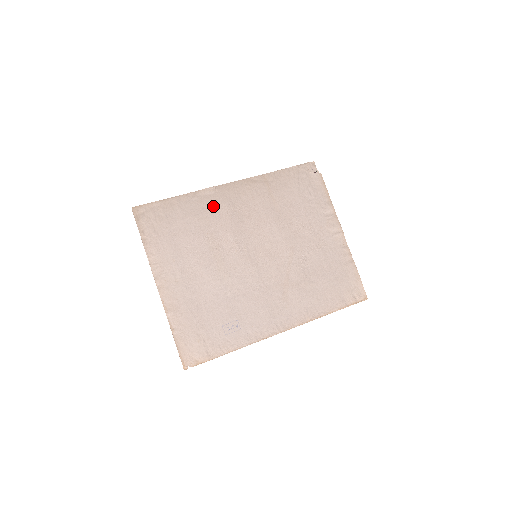
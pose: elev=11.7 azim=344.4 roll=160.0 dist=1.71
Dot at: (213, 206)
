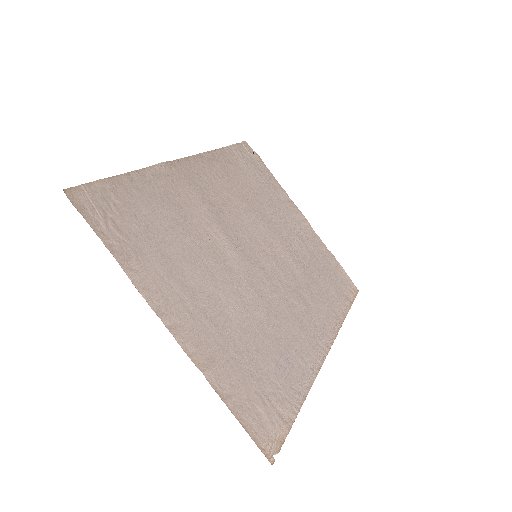
Dot at: (179, 189)
